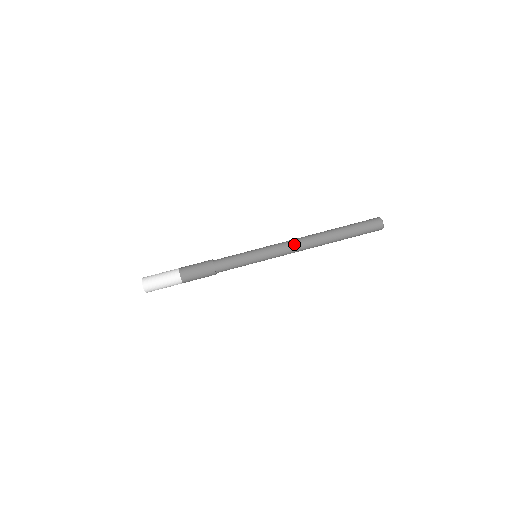
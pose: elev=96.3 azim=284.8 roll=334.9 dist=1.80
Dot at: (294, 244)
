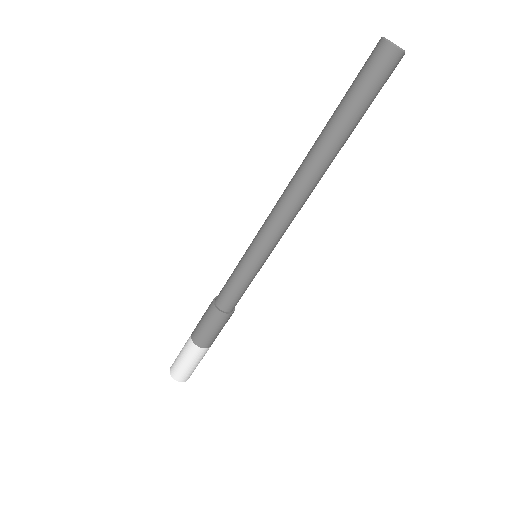
Dot at: (296, 211)
